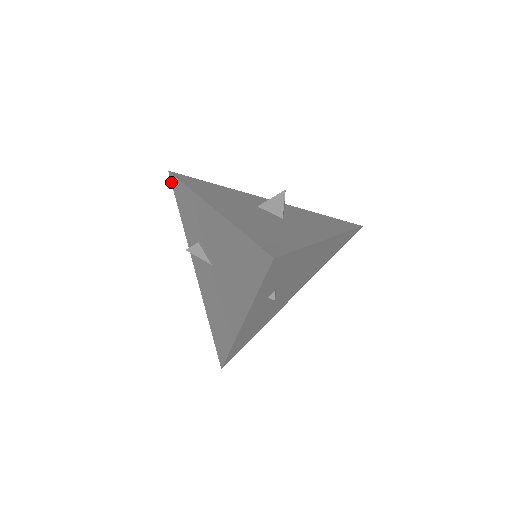
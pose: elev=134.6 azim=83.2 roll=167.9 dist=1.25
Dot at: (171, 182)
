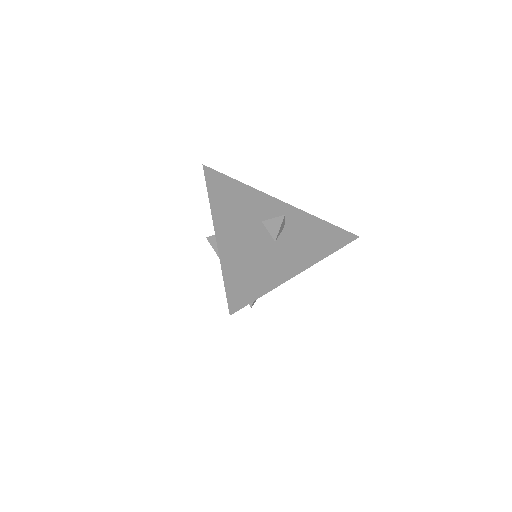
Dot at: occluded
